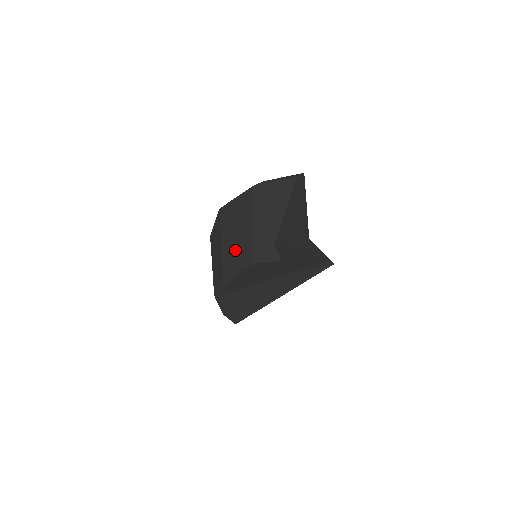
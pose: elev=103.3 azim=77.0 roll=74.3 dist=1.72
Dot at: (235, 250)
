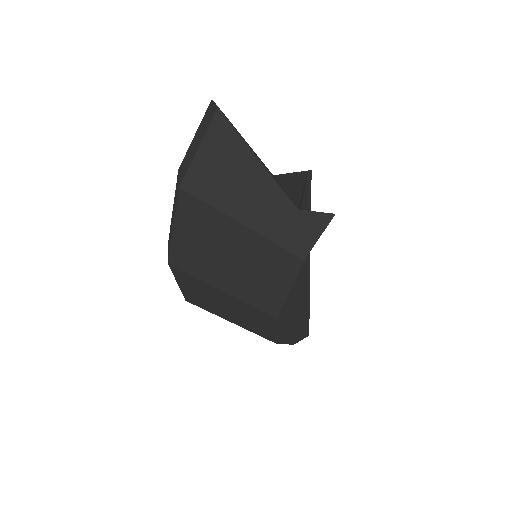
Dot at: (254, 277)
